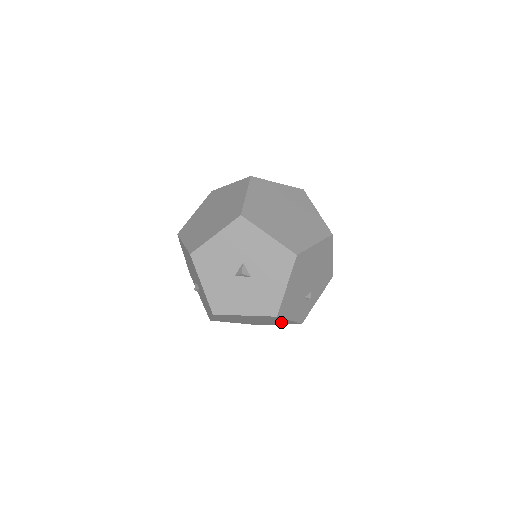
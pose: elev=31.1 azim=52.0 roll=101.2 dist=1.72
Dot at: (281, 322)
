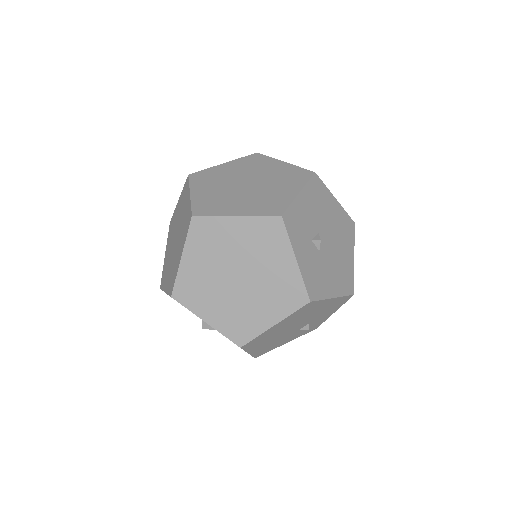
Dot at: occluded
